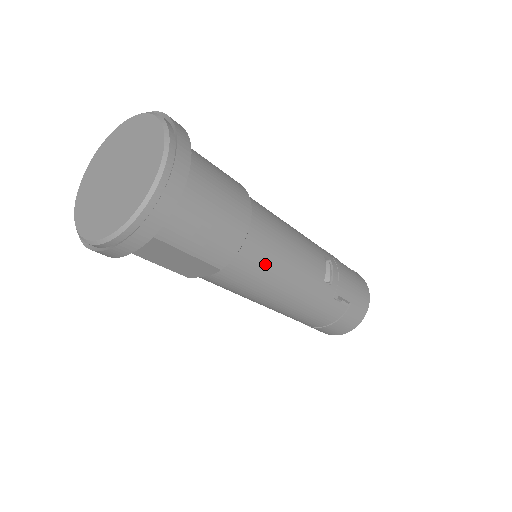
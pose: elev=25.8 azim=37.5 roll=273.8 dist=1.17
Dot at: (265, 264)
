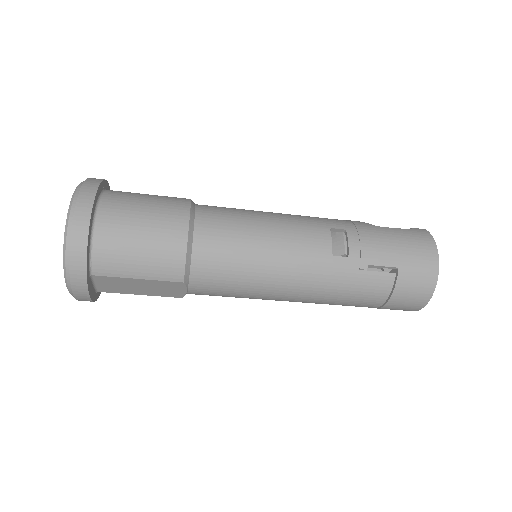
Dot at: (232, 262)
